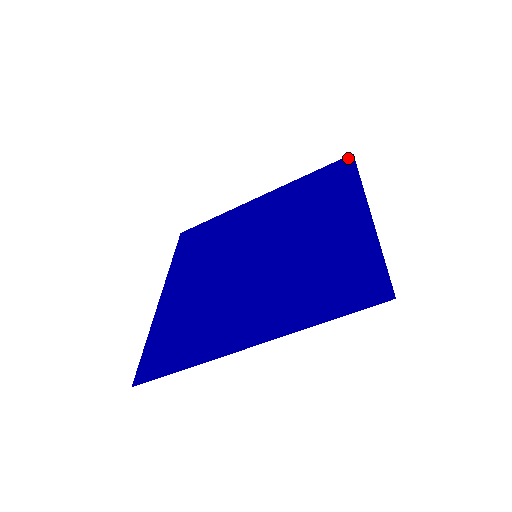
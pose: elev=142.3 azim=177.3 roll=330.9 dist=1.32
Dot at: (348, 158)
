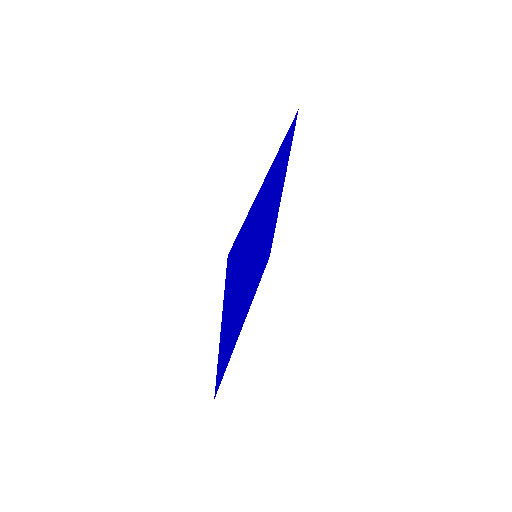
Dot at: (296, 117)
